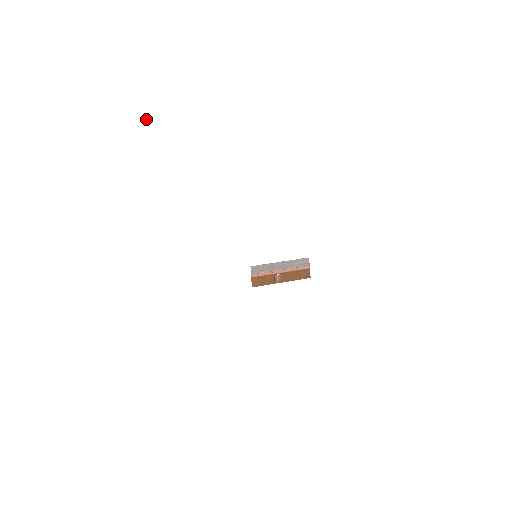
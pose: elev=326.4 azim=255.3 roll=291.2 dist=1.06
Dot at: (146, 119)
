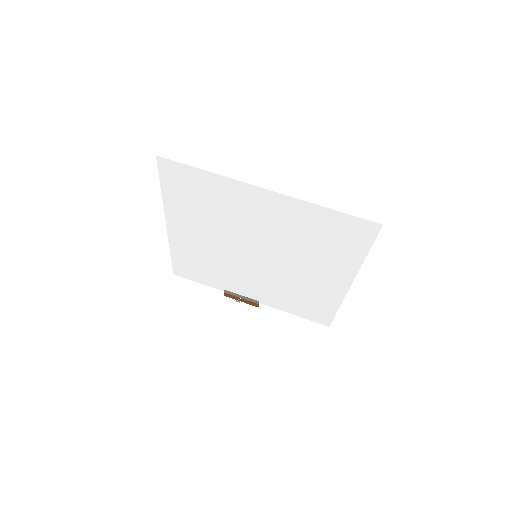
Dot at: (199, 172)
